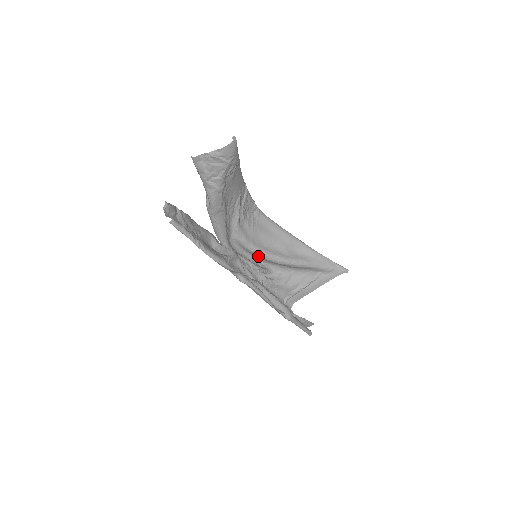
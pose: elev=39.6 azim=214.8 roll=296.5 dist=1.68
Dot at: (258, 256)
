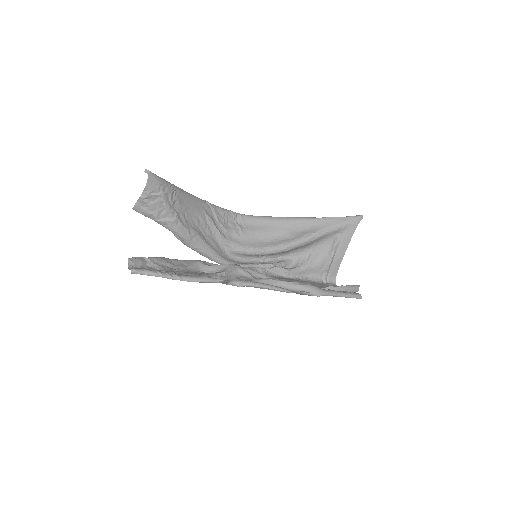
Dot at: (264, 255)
